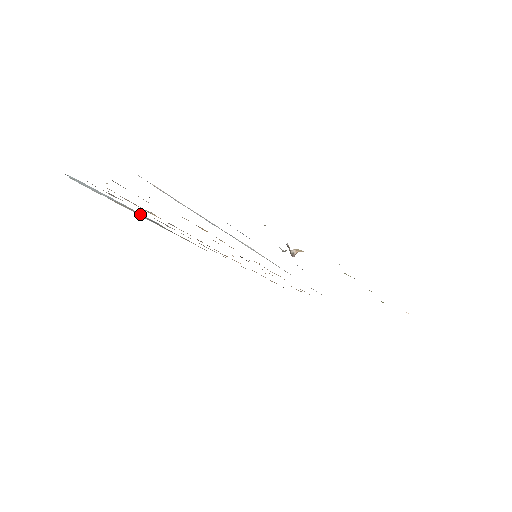
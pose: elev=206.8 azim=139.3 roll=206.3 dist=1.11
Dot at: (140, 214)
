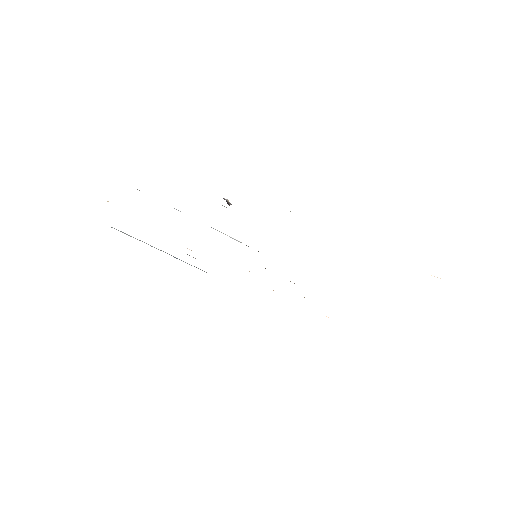
Dot at: occluded
